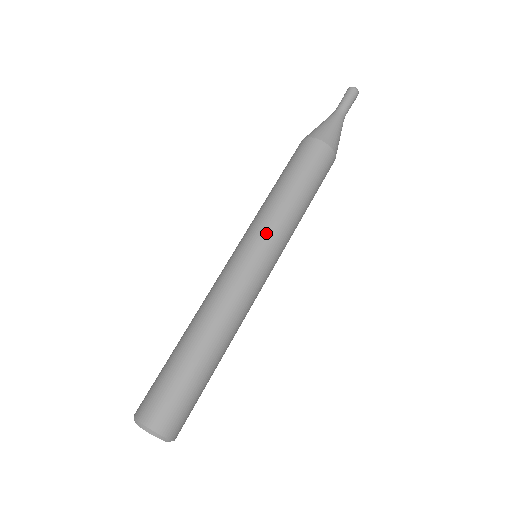
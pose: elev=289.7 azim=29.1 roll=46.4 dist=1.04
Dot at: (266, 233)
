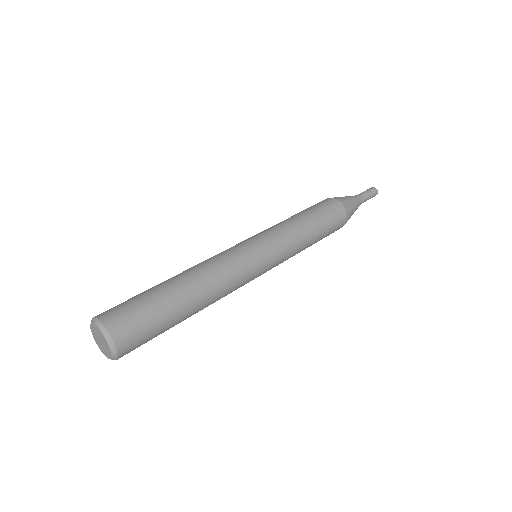
Dot at: (260, 232)
